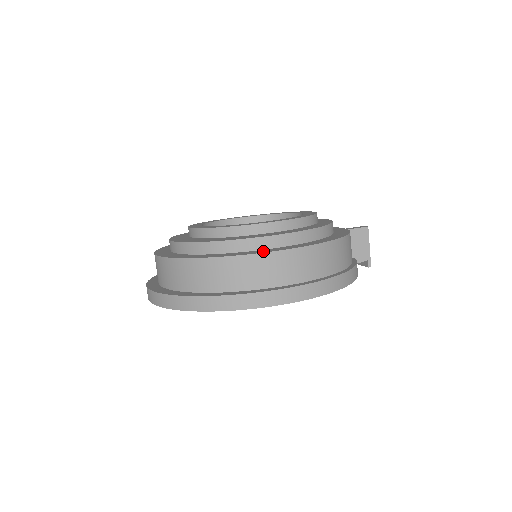
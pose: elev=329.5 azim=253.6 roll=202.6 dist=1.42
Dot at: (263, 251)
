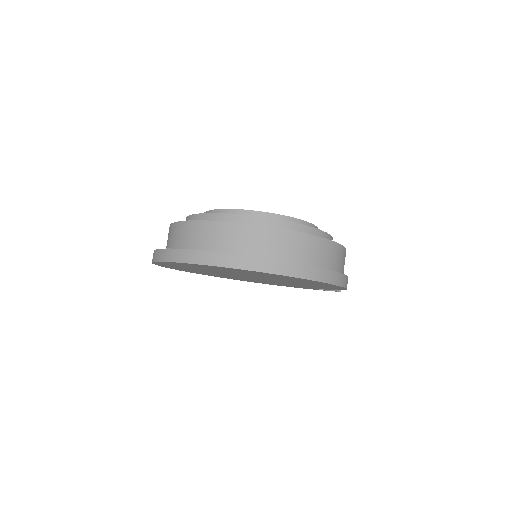
Dot at: occluded
